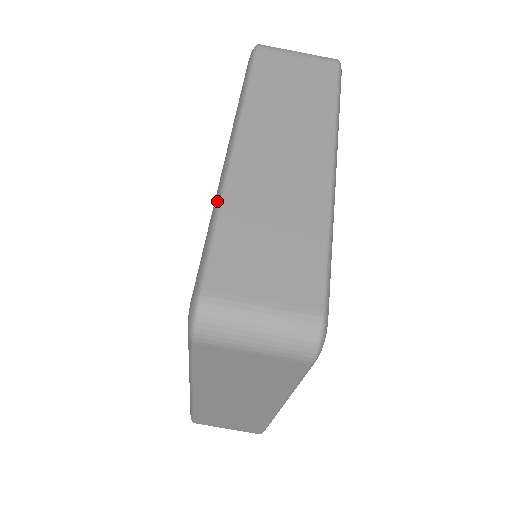
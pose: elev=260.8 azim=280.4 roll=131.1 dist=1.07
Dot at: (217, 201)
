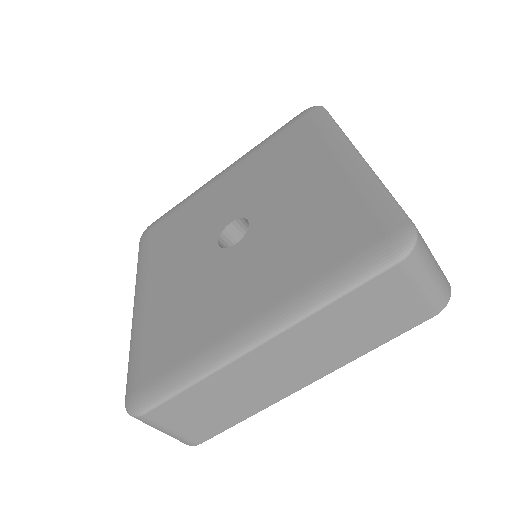
Dot at: (205, 371)
